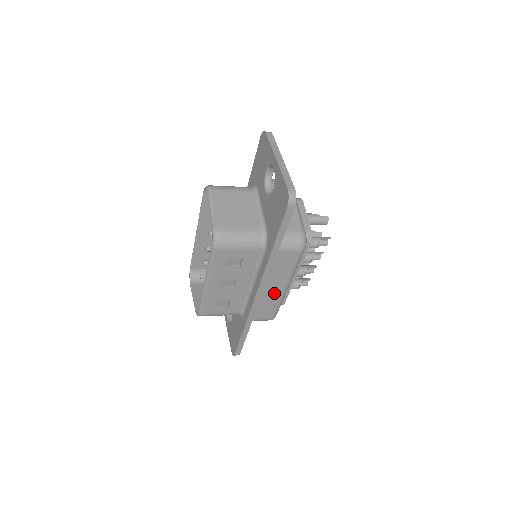
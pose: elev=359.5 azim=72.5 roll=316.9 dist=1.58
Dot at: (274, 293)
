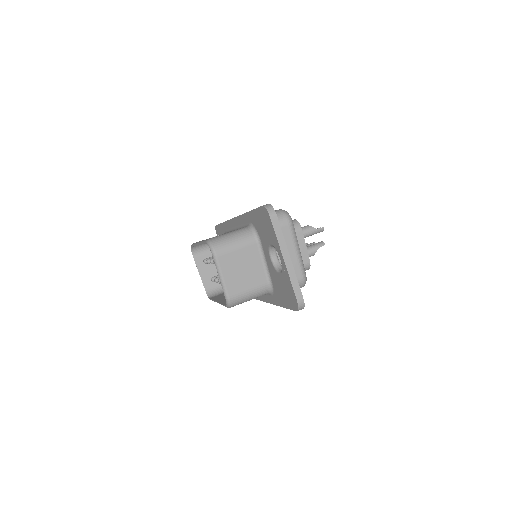
Dot at: occluded
